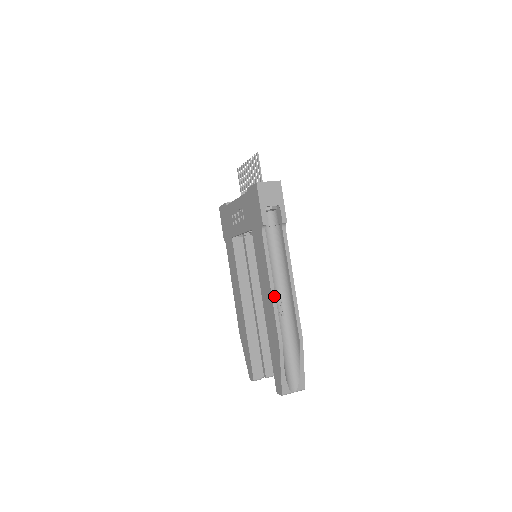
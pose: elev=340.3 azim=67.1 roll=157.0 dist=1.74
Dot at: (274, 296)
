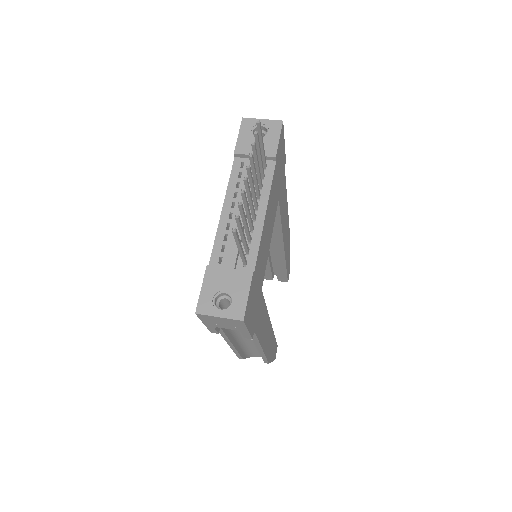
Dot at: (233, 348)
